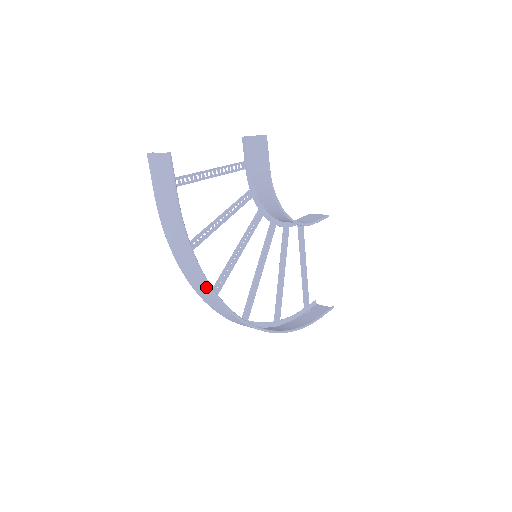
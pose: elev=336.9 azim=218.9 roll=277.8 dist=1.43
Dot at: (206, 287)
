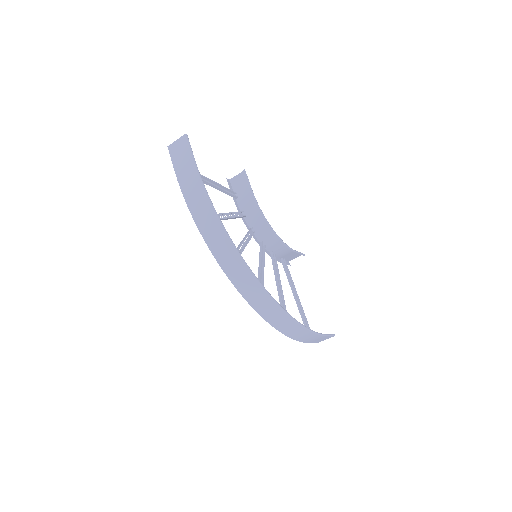
Dot at: (224, 238)
